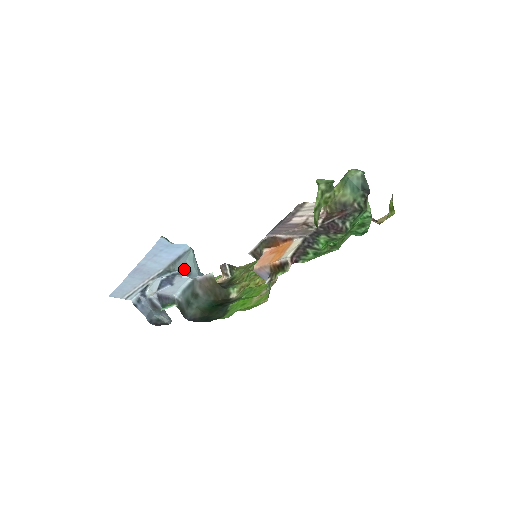
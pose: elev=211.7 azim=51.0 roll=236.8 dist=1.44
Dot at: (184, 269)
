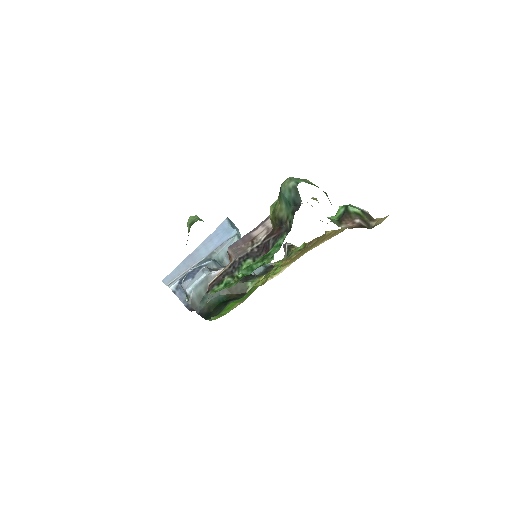
Dot at: occluded
